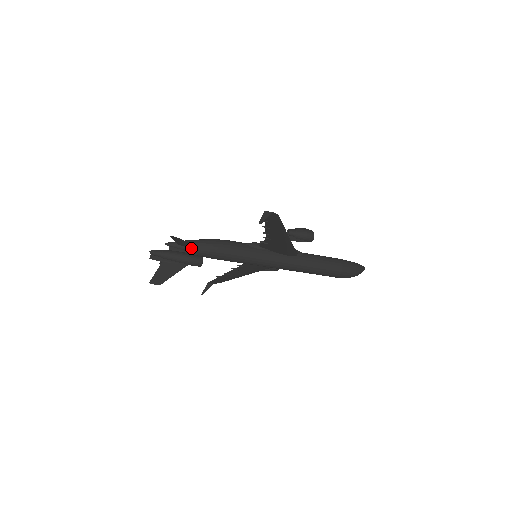
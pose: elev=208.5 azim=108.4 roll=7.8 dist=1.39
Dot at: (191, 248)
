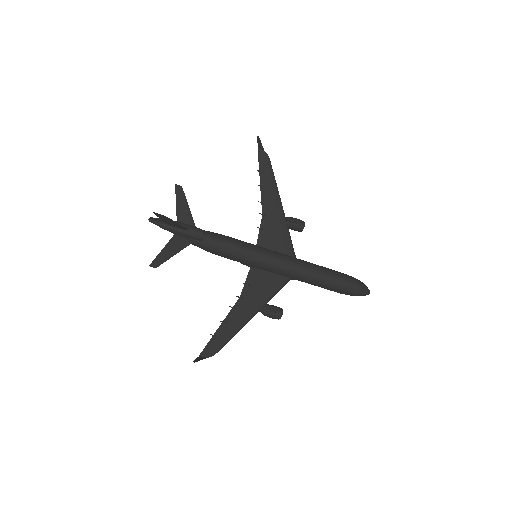
Dot at: occluded
